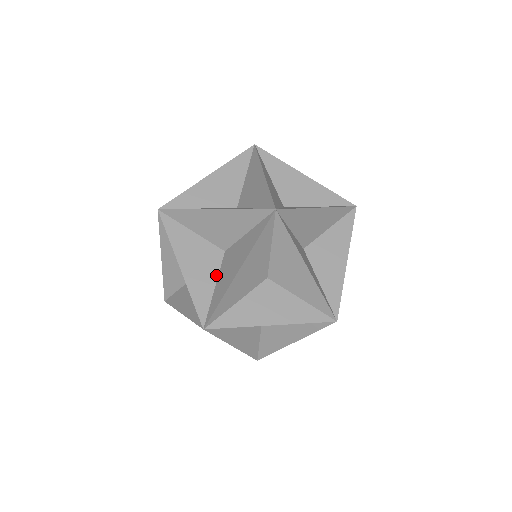
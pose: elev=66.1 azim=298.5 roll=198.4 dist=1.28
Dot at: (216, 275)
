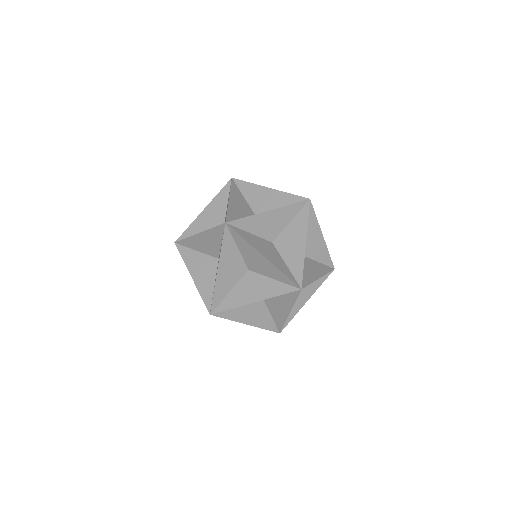
Dot at: occluded
